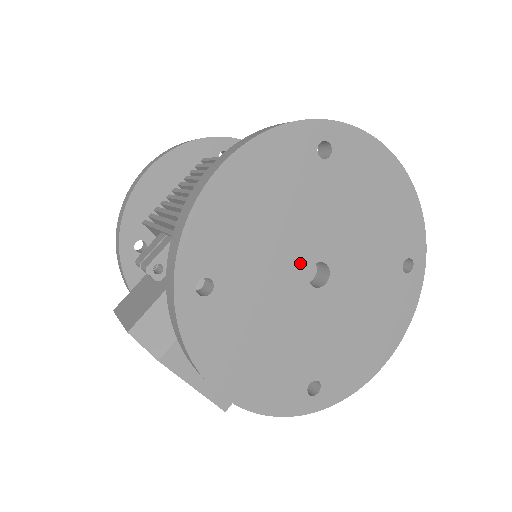
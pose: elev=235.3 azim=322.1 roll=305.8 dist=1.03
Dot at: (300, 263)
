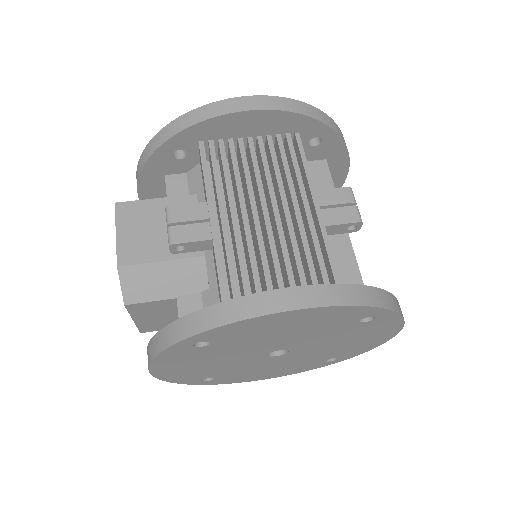
Dot at: (275, 348)
